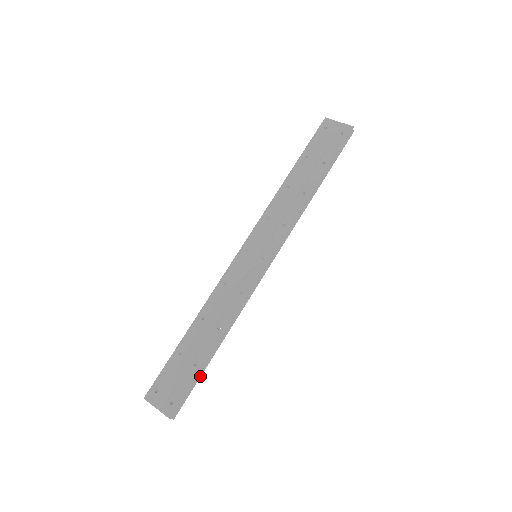
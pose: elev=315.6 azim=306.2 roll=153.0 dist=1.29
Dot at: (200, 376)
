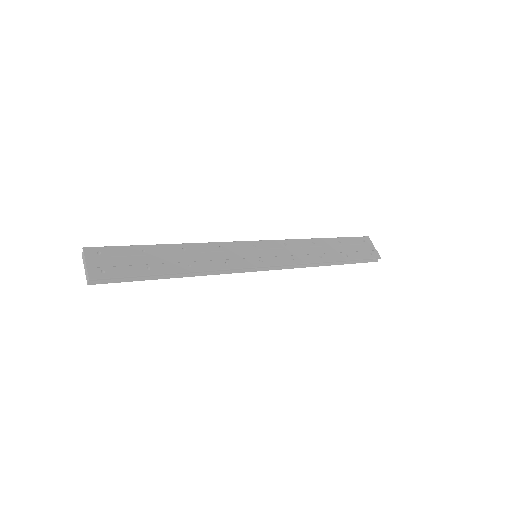
Dot at: (141, 280)
